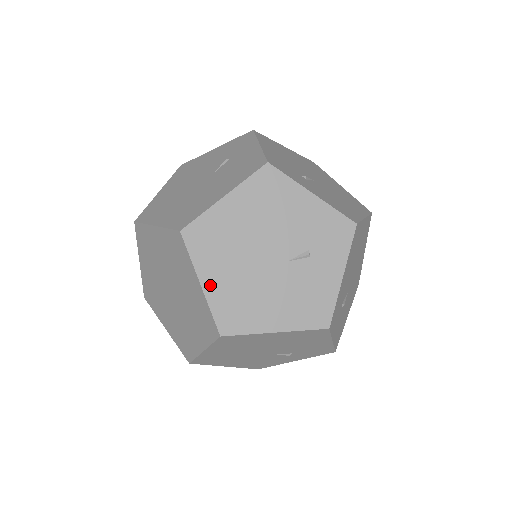
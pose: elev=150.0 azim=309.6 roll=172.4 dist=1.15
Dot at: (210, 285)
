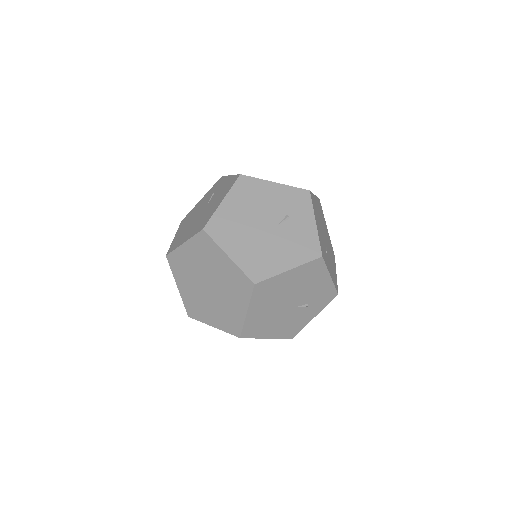
Dot at: (251, 314)
